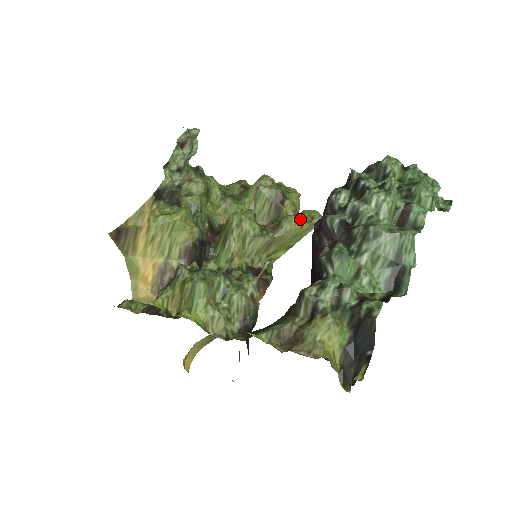
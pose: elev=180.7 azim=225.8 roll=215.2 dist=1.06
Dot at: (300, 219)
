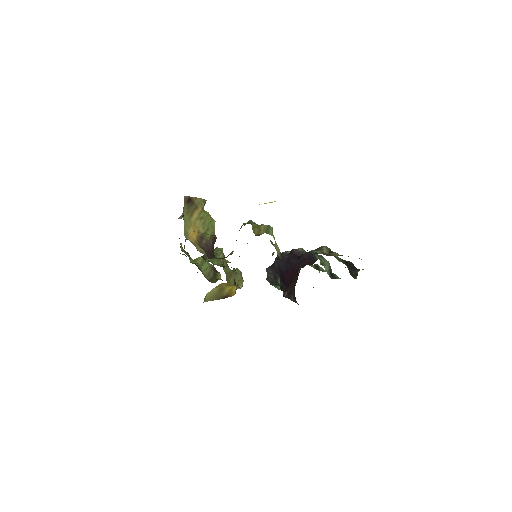
Dot at: (241, 275)
